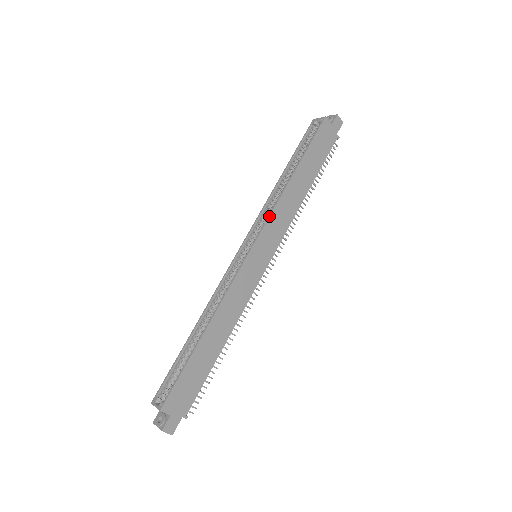
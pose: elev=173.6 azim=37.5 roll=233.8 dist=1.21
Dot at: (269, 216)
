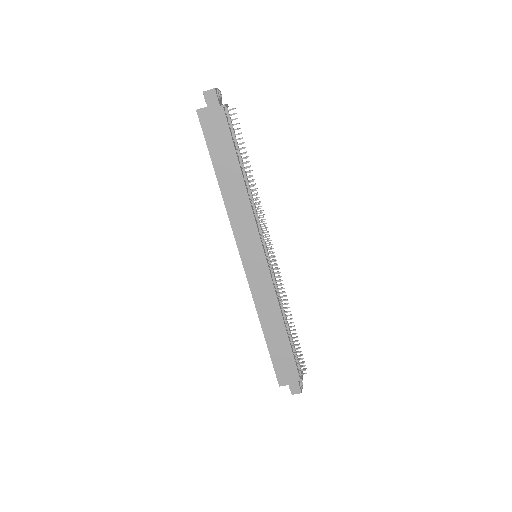
Dot at: (232, 230)
